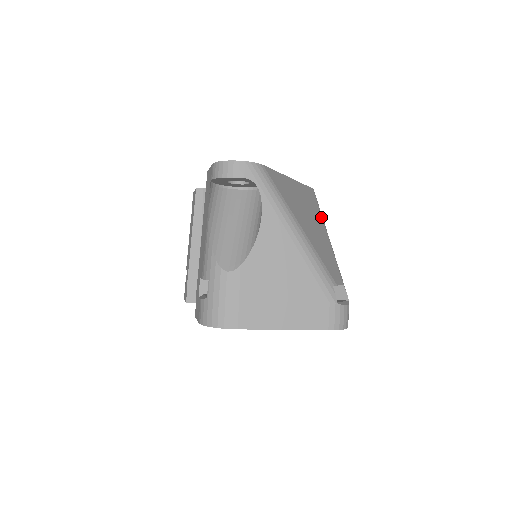
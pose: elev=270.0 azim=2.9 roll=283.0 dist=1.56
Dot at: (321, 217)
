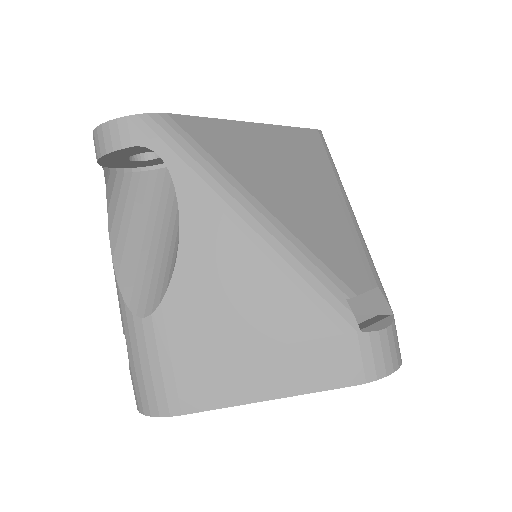
Dot at: (331, 172)
